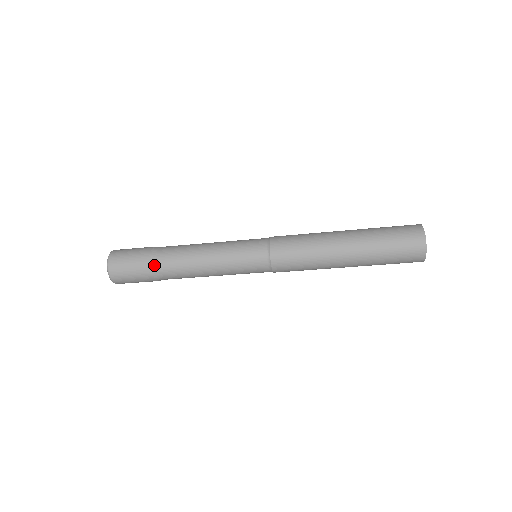
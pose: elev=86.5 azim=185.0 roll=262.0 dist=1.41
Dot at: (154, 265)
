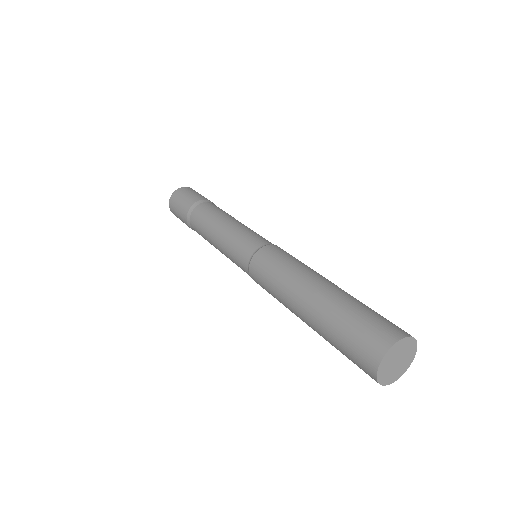
Dot at: (197, 204)
